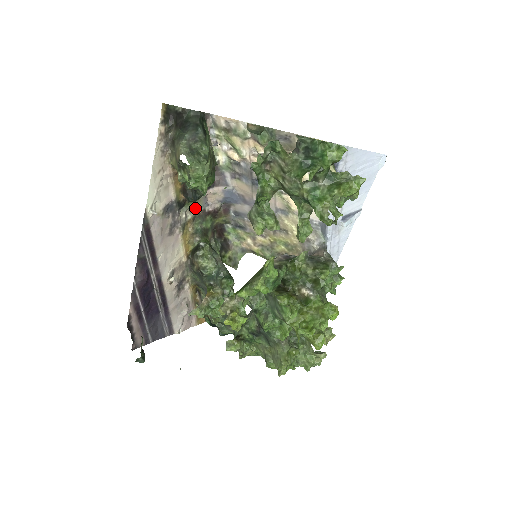
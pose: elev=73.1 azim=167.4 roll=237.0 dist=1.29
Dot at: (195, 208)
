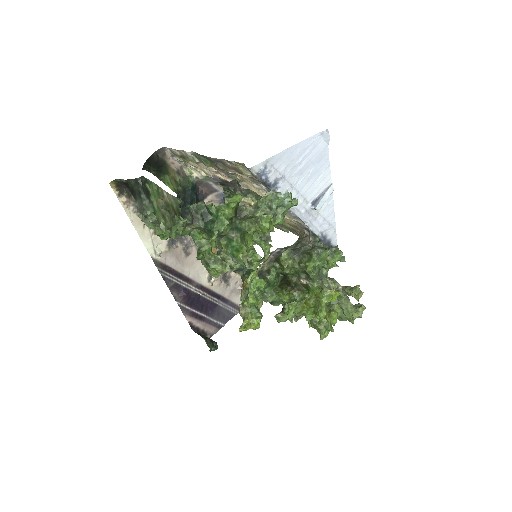
Dot at: occluded
